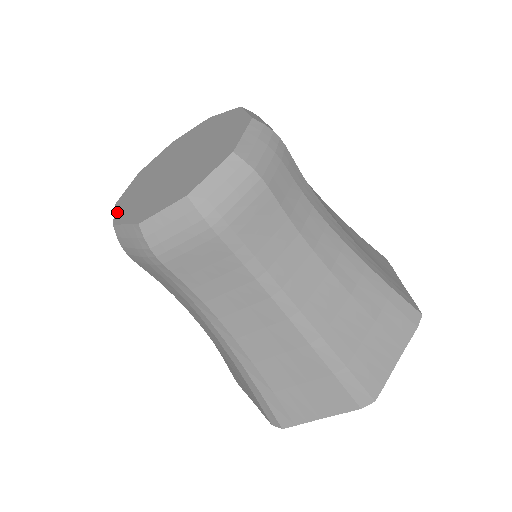
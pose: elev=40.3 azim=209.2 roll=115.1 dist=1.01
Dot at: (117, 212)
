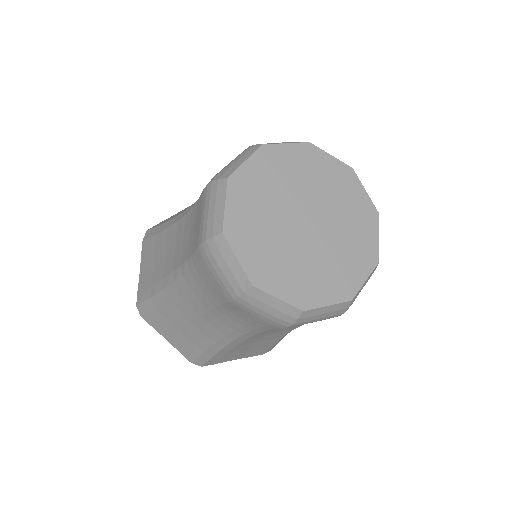
Dot at: (243, 260)
